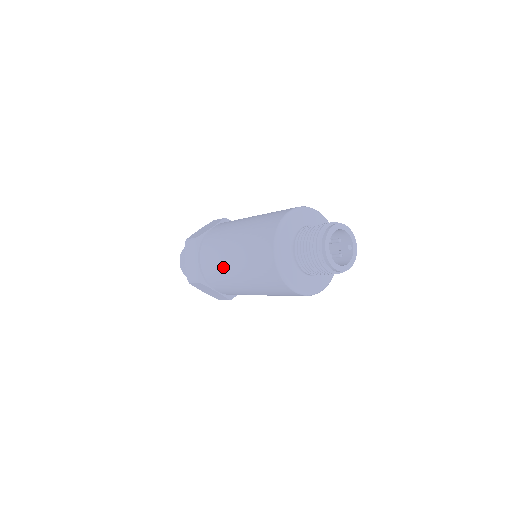
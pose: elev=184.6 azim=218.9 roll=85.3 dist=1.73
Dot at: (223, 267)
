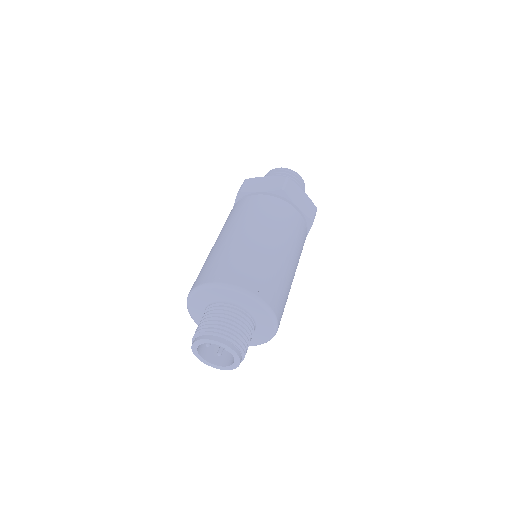
Dot at: occluded
